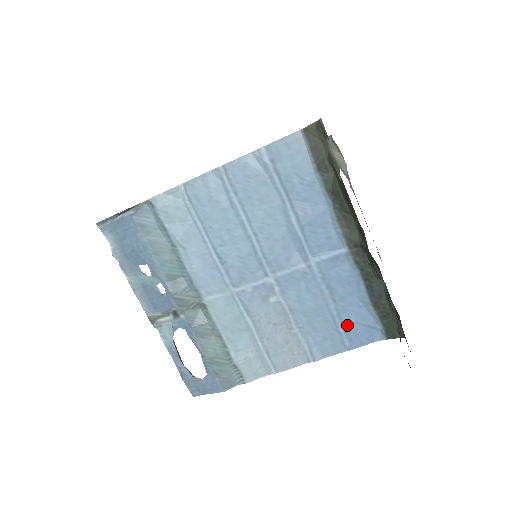
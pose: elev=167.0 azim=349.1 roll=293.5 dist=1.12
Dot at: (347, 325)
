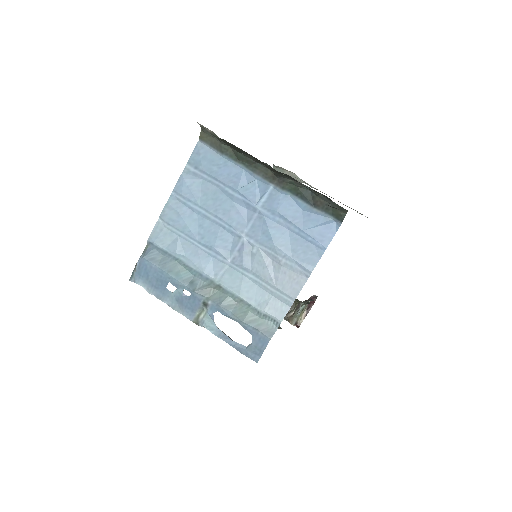
Dot at: (310, 233)
